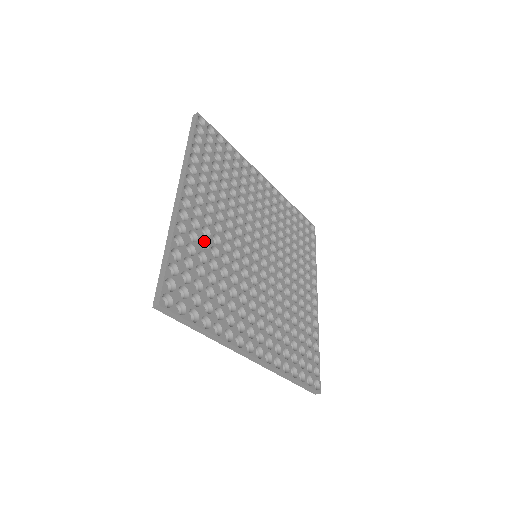
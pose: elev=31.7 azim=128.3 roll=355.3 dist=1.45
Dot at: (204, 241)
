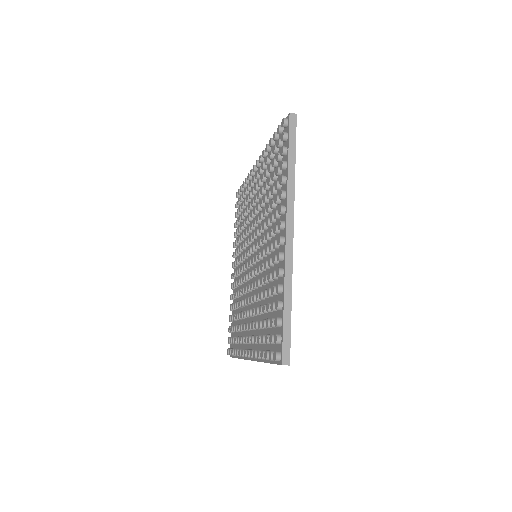
Dot at: occluded
